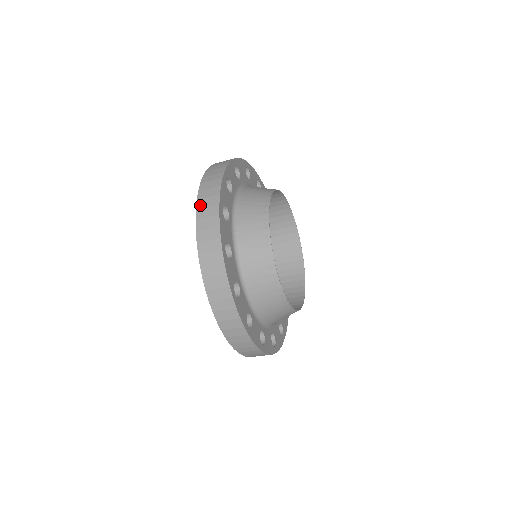
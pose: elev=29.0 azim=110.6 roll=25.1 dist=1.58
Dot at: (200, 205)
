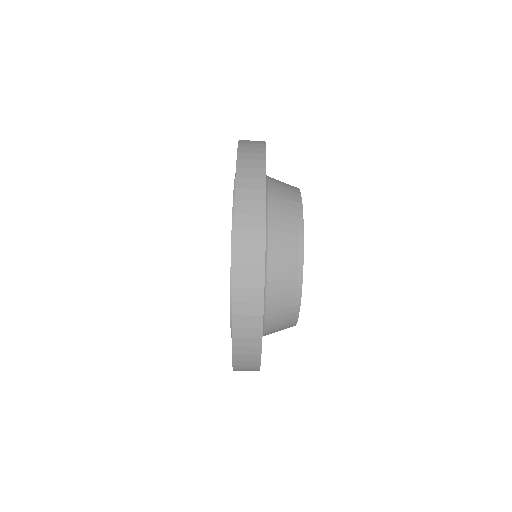
Dot at: (244, 140)
